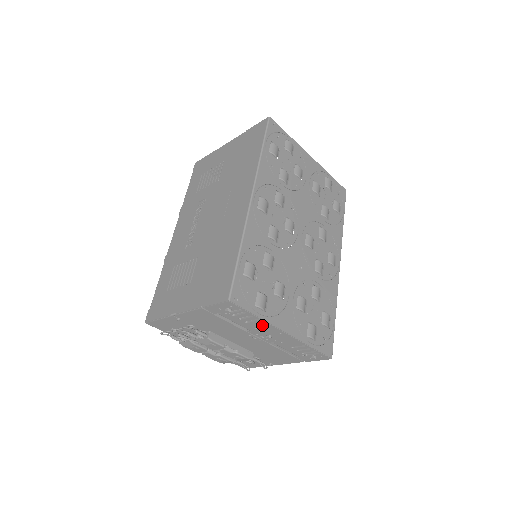
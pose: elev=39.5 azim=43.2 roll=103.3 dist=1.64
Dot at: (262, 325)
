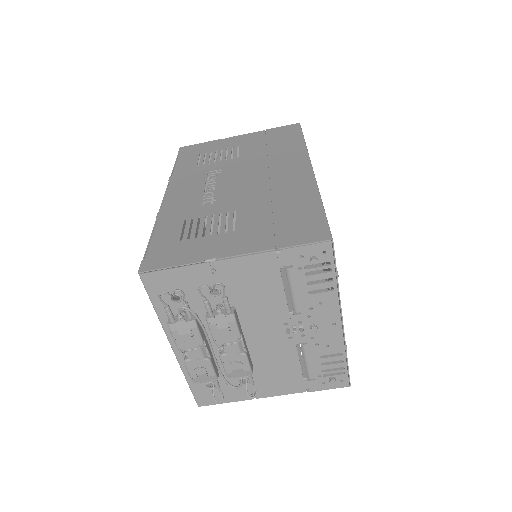
Dot at: (326, 302)
